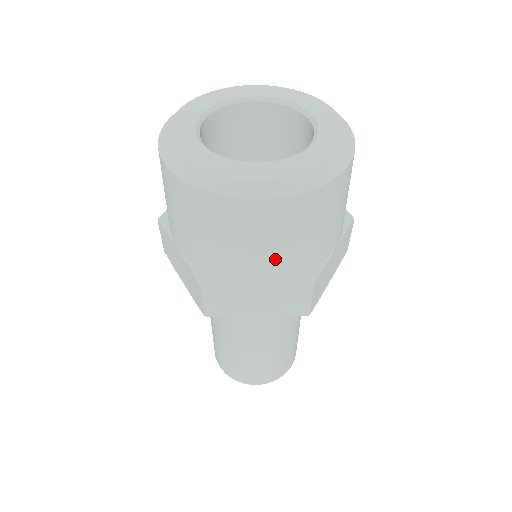
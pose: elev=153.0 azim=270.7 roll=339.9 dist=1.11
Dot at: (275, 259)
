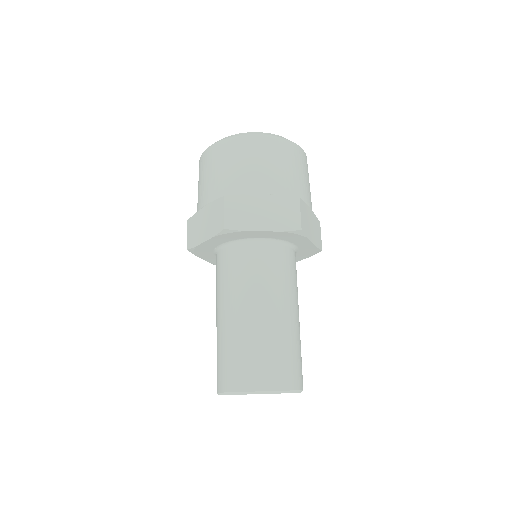
Dot at: (272, 176)
